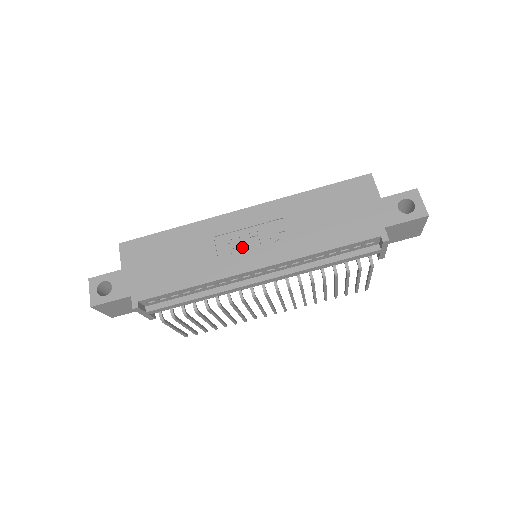
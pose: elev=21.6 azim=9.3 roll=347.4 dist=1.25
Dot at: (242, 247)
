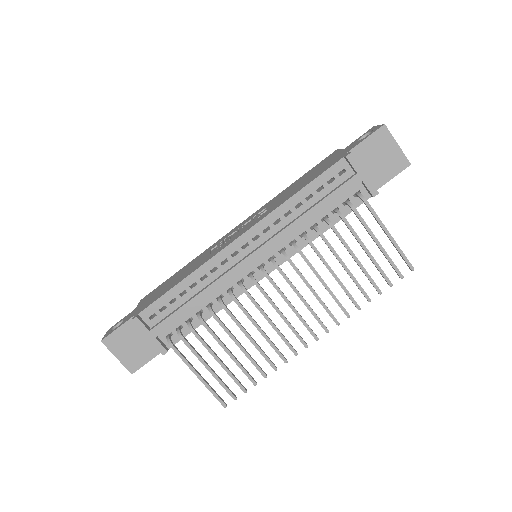
Dot at: occluded
